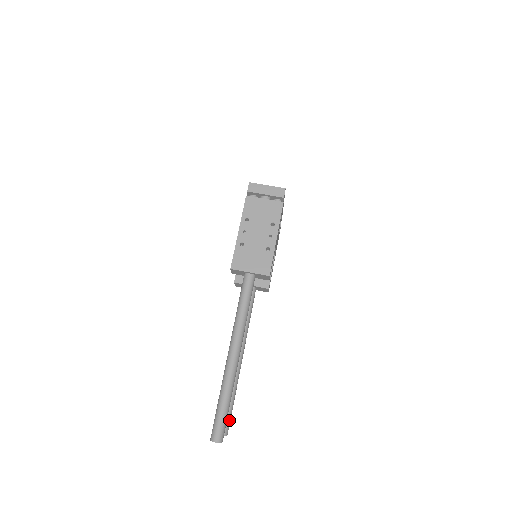
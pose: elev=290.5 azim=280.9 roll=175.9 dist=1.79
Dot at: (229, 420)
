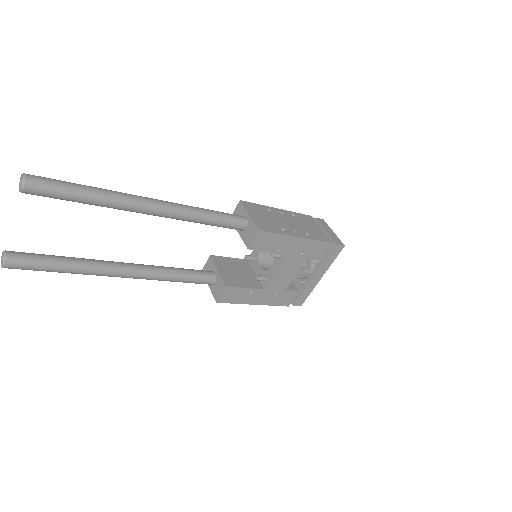
Dot at: (31, 262)
